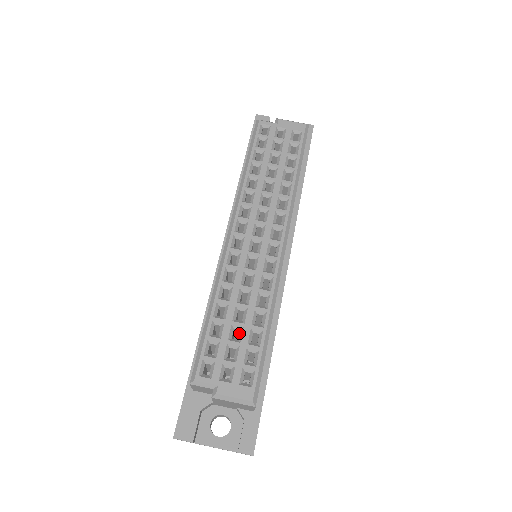
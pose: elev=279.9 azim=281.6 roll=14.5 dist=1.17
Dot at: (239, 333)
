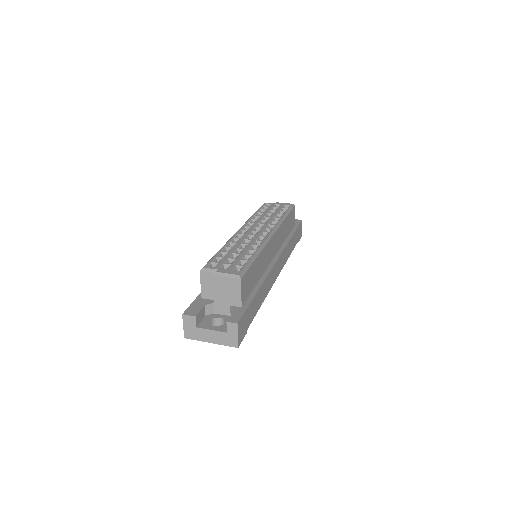
Dot at: (236, 257)
